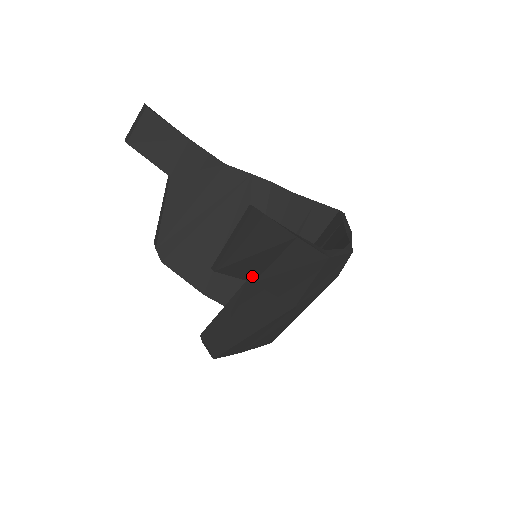
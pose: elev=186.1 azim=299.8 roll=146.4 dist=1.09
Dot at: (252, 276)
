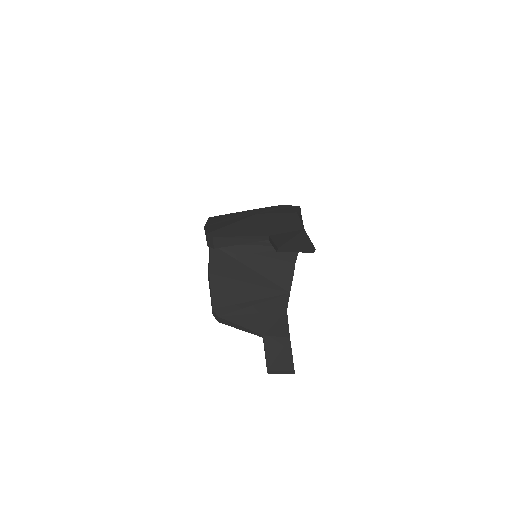
Dot at: (267, 344)
